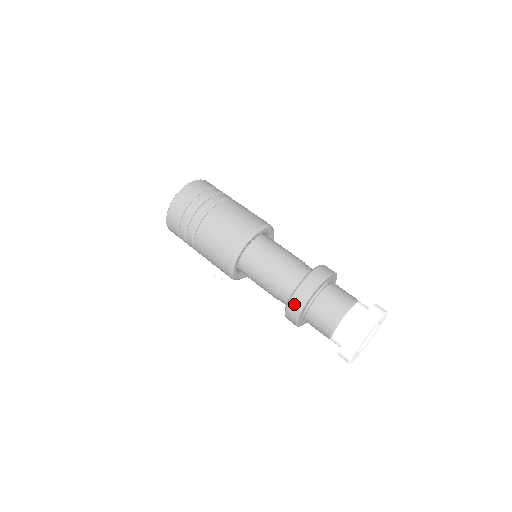
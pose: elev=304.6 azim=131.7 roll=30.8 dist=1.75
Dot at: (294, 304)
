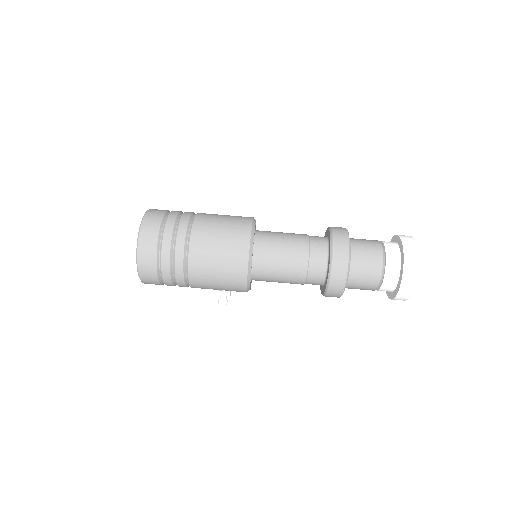
Dot at: (337, 273)
